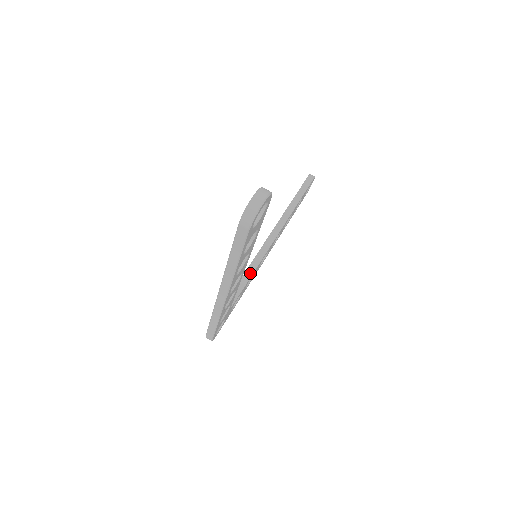
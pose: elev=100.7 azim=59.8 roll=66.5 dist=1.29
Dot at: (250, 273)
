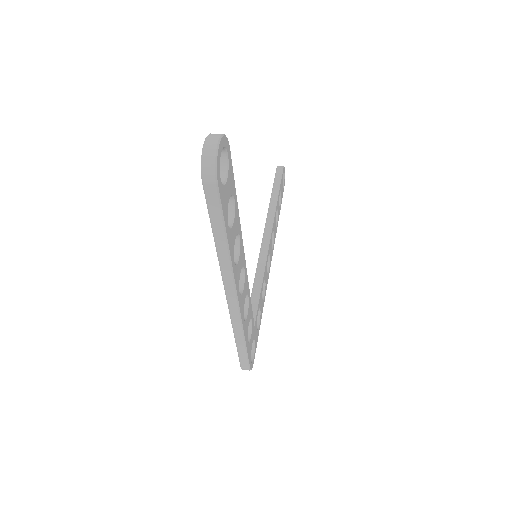
Dot at: (259, 281)
